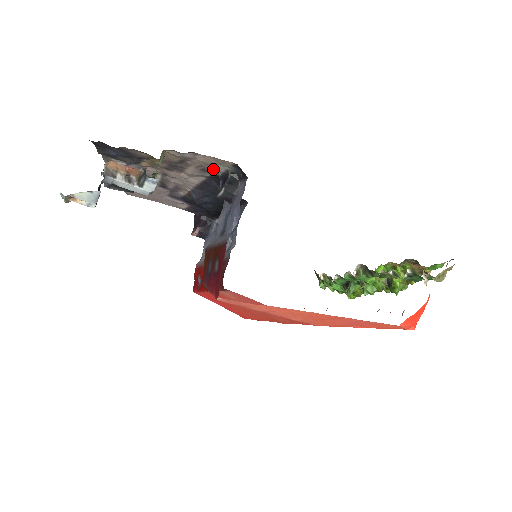
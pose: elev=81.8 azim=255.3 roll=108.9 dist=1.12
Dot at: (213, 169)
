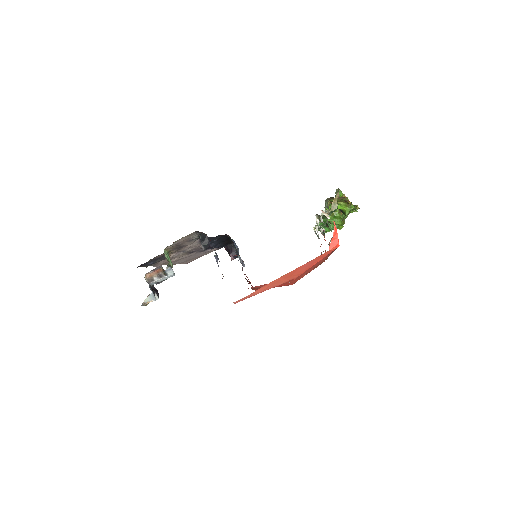
Dot at: (193, 238)
